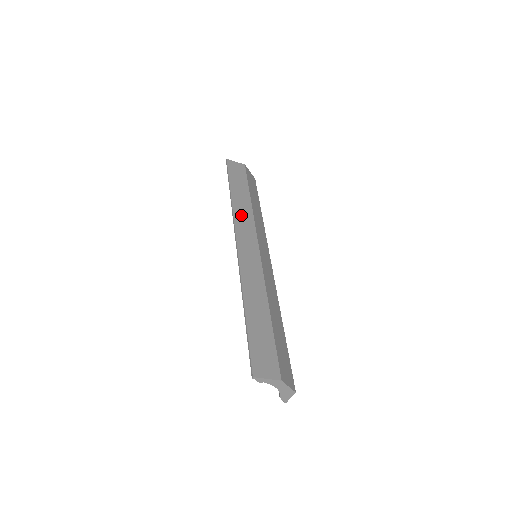
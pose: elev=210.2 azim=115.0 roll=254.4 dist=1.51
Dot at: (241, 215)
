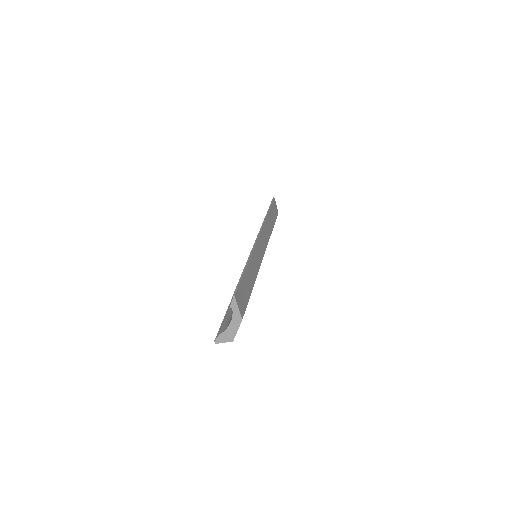
Dot at: (267, 227)
